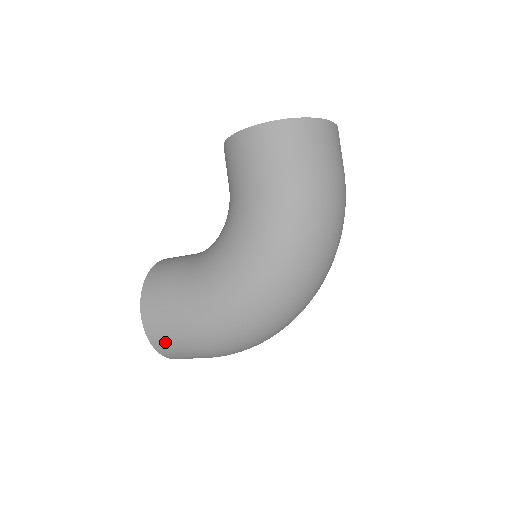
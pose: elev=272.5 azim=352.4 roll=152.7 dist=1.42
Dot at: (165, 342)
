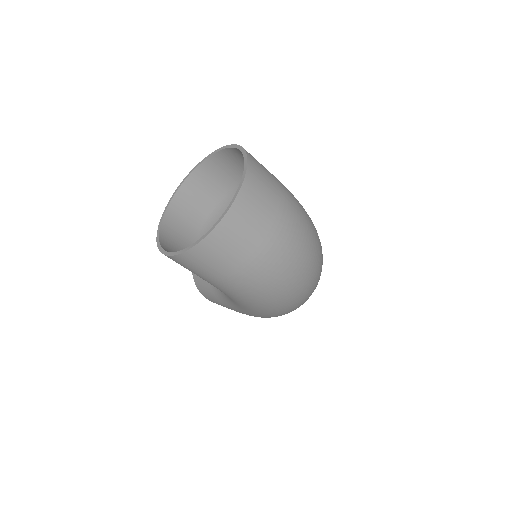
Dot at: occluded
